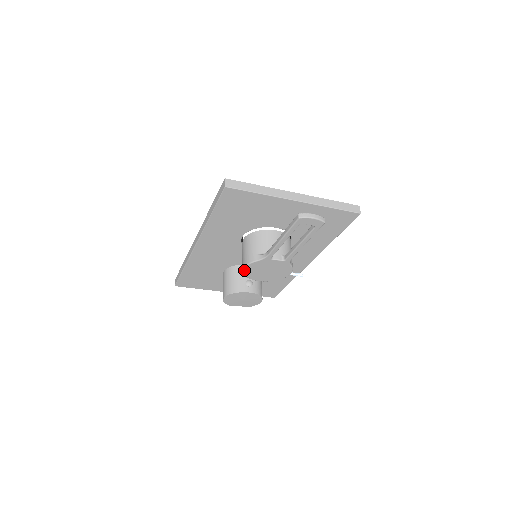
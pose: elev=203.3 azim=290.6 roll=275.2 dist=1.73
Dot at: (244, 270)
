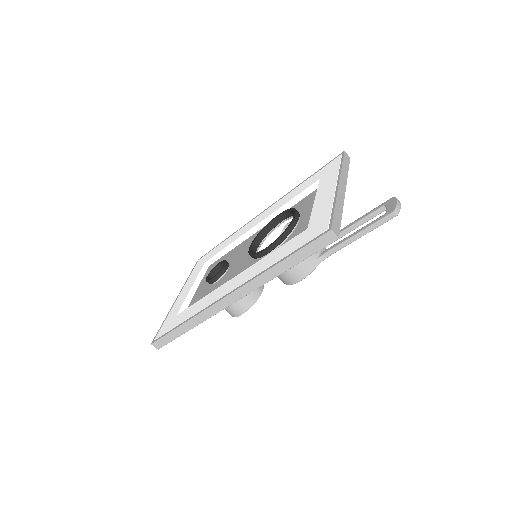
Dot at: occluded
